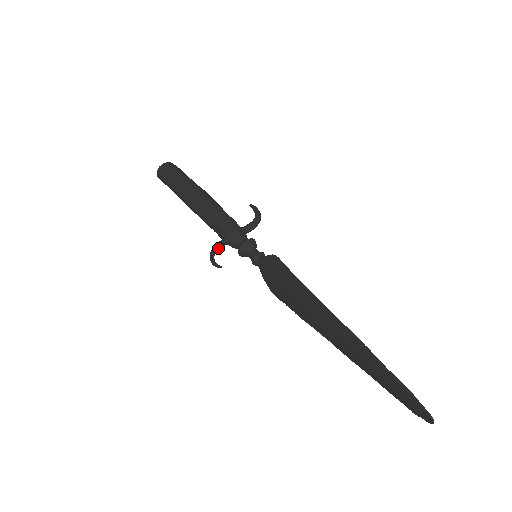
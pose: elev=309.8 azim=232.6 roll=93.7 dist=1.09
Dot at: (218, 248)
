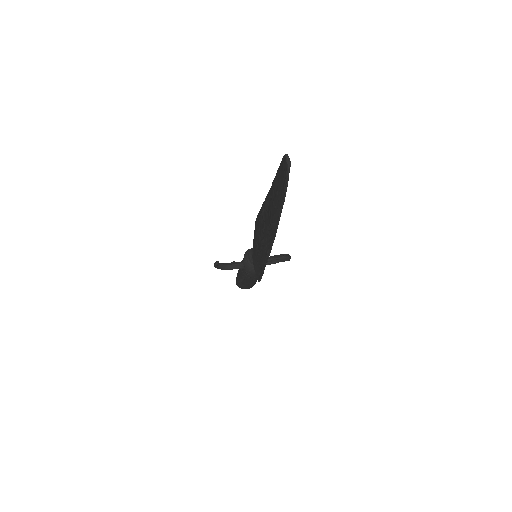
Dot at: (230, 264)
